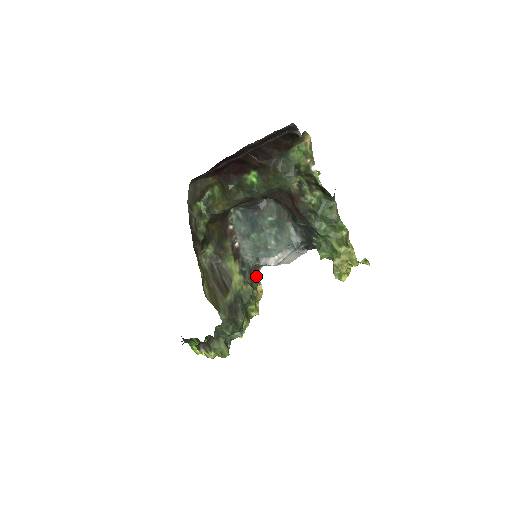
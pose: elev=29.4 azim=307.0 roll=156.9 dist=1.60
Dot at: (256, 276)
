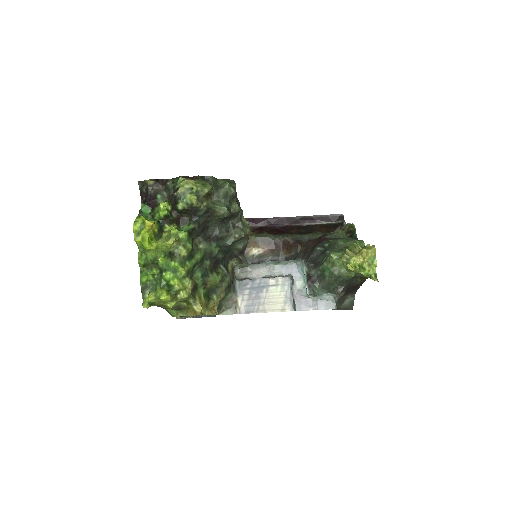
Dot at: (218, 308)
